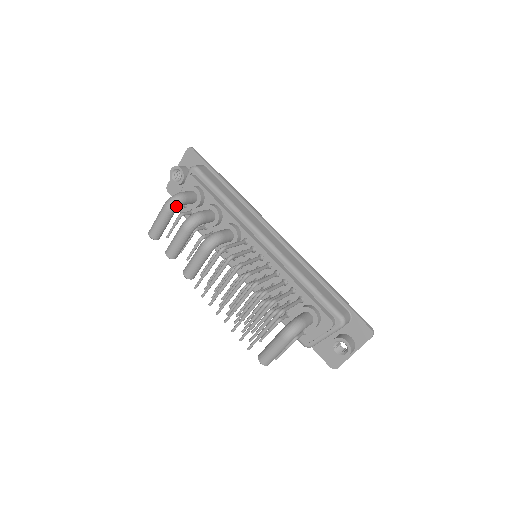
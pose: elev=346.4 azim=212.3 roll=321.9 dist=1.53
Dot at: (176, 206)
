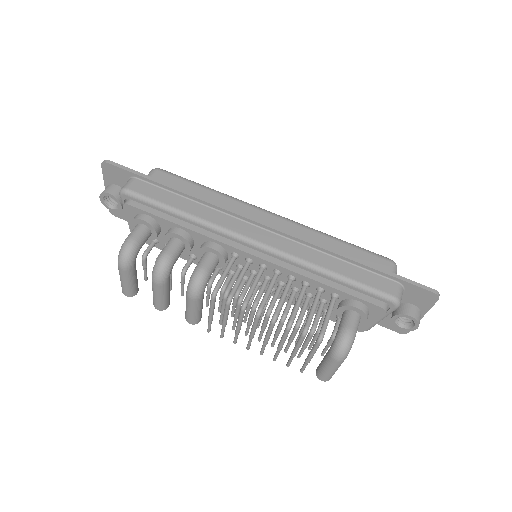
Dot at: (132, 260)
